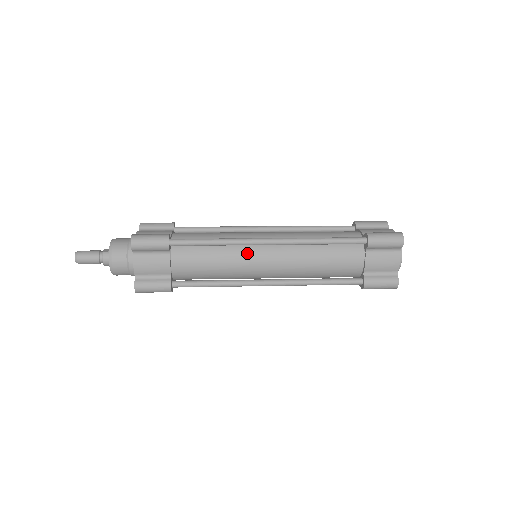
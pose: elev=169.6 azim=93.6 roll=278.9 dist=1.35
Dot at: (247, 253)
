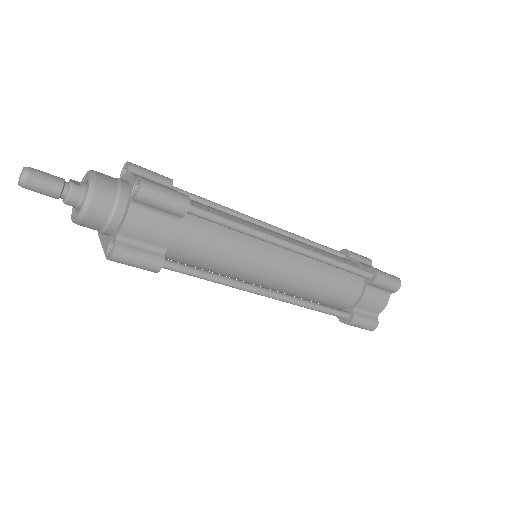
Dot at: (263, 251)
